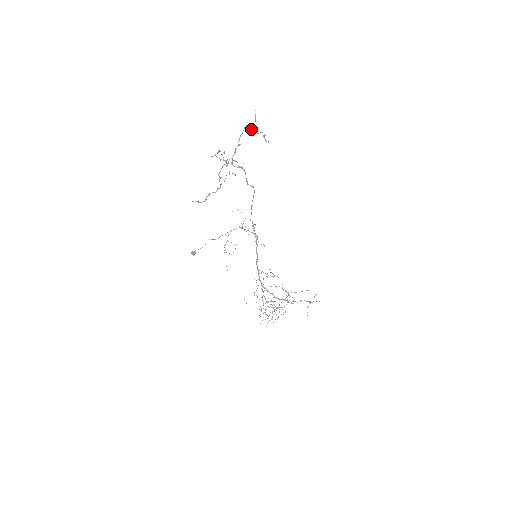
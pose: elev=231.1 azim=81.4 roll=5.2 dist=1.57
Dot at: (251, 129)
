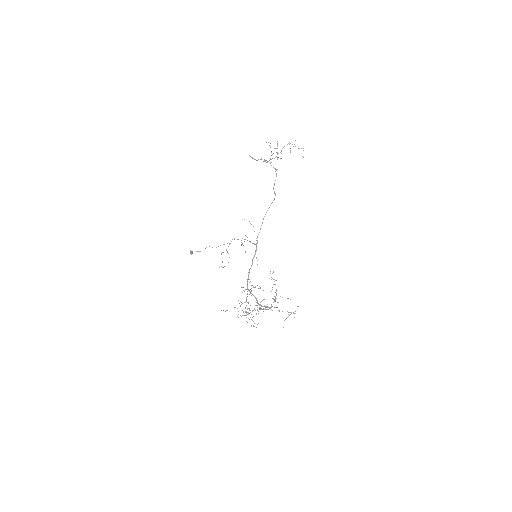
Dot at: occluded
